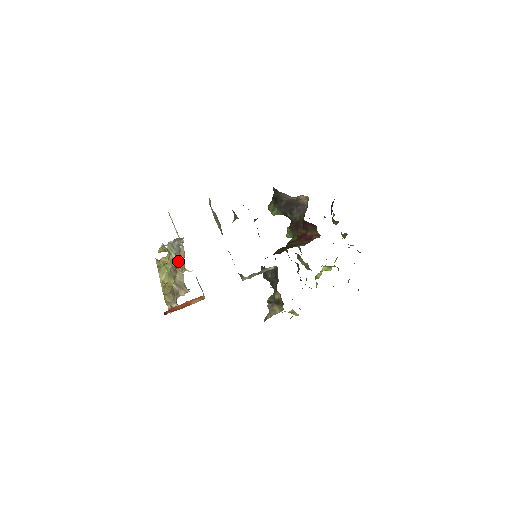
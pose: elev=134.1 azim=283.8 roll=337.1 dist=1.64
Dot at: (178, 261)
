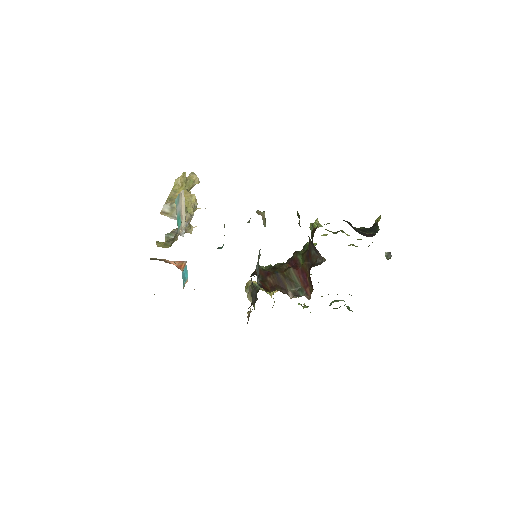
Dot at: occluded
